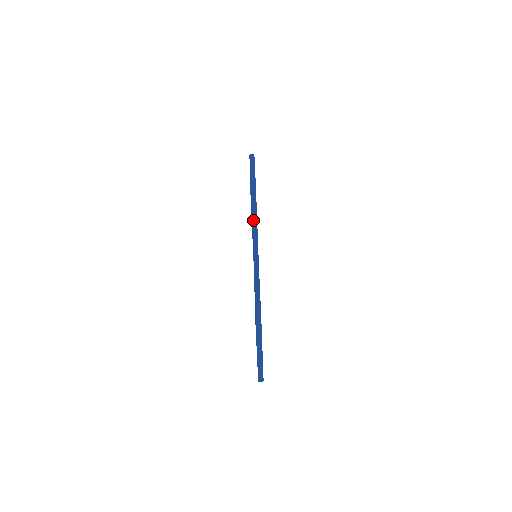
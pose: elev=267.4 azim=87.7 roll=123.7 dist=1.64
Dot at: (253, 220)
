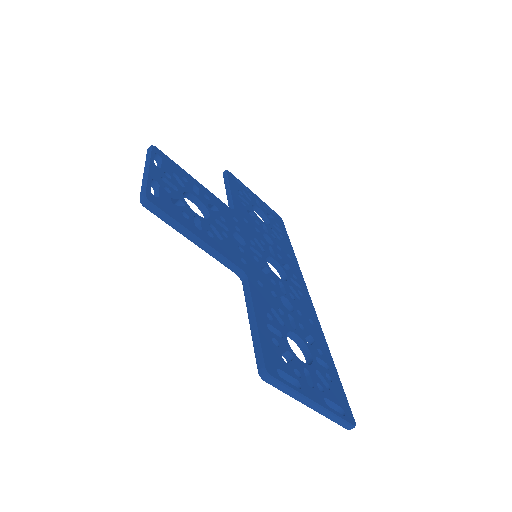
Dot at: (182, 233)
